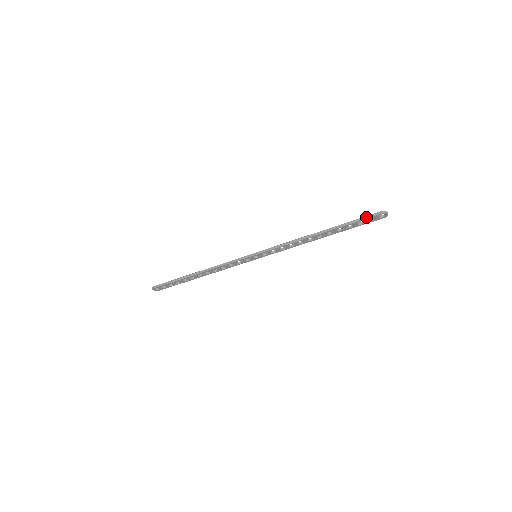
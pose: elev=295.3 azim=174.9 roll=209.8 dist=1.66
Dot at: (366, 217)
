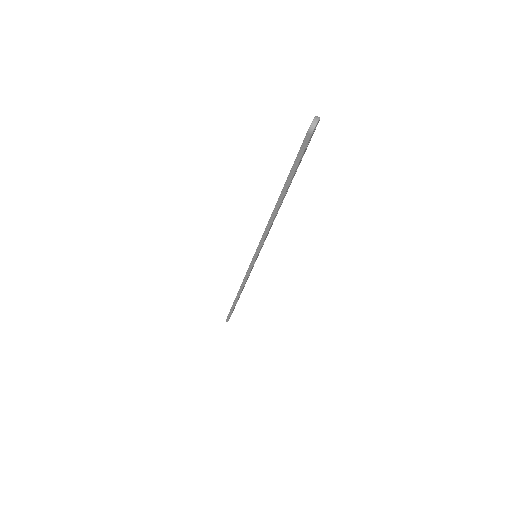
Dot at: (300, 154)
